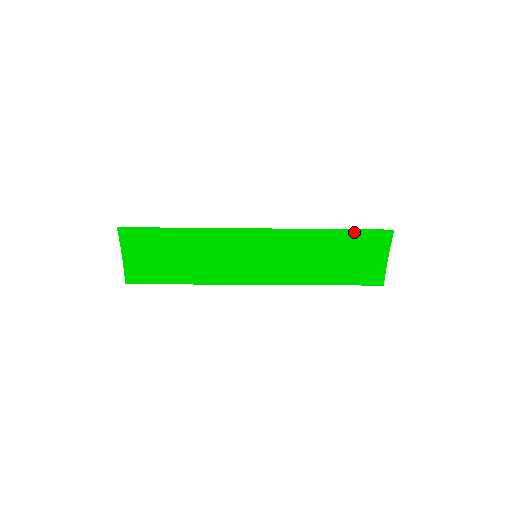
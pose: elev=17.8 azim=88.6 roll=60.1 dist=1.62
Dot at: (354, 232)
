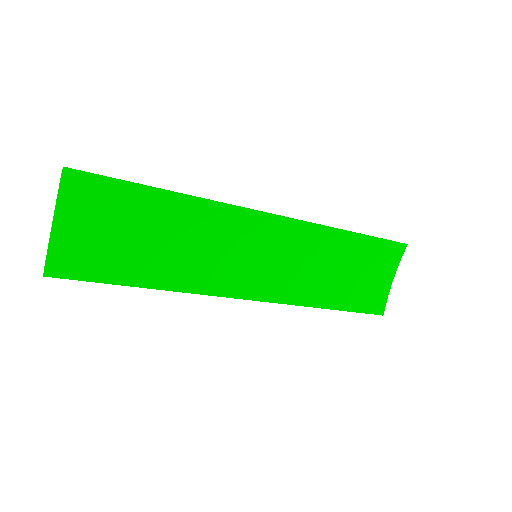
Dot at: (371, 240)
